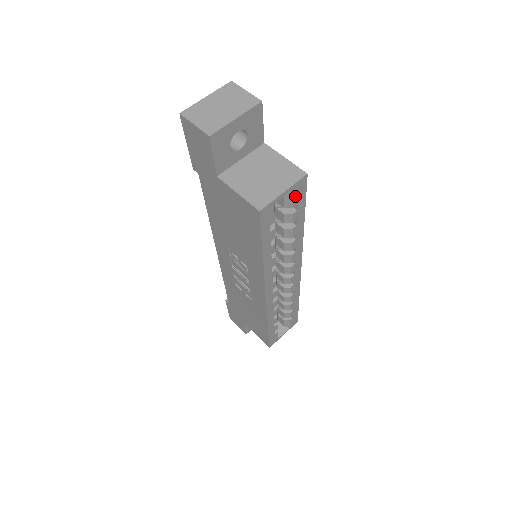
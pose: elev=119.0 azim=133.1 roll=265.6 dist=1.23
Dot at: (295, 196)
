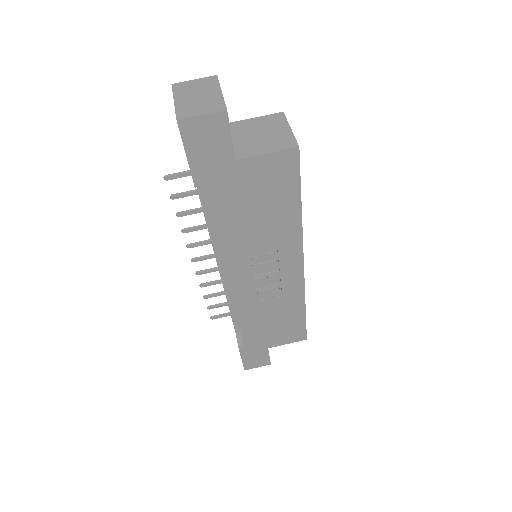
Dot at: occluded
